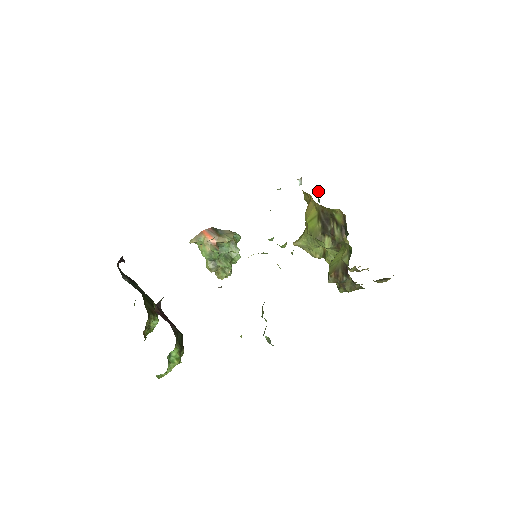
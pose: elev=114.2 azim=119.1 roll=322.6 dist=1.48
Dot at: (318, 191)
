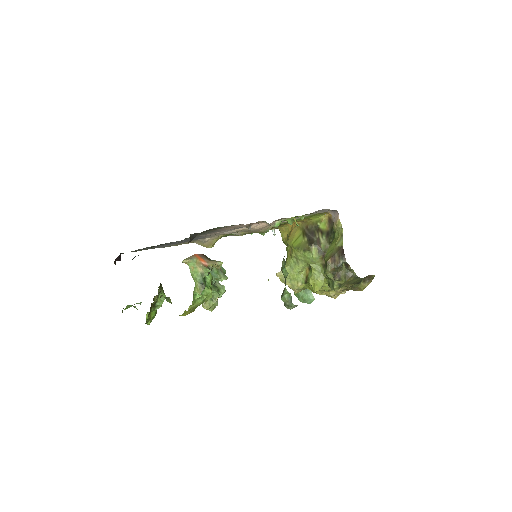
Dot at: occluded
